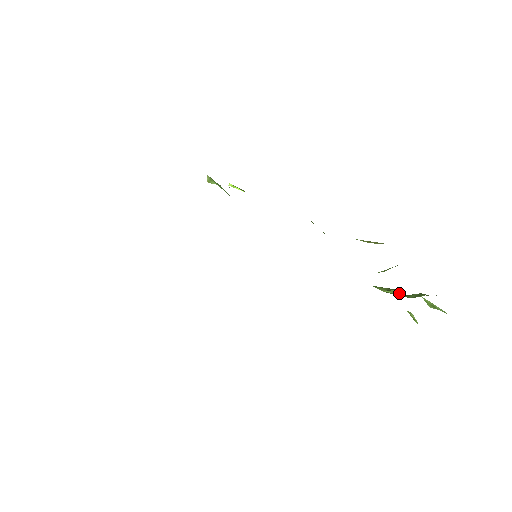
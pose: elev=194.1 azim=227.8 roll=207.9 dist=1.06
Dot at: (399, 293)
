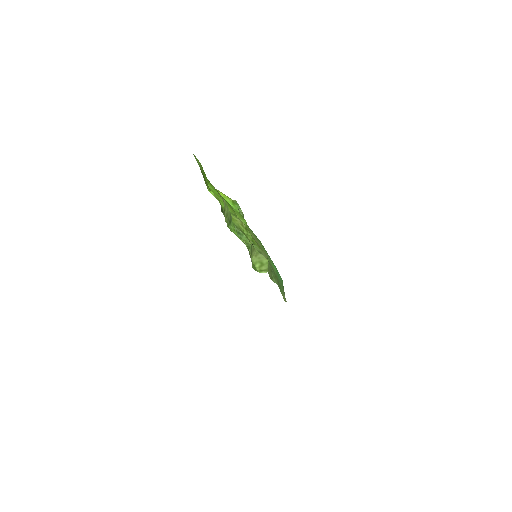
Dot at: occluded
